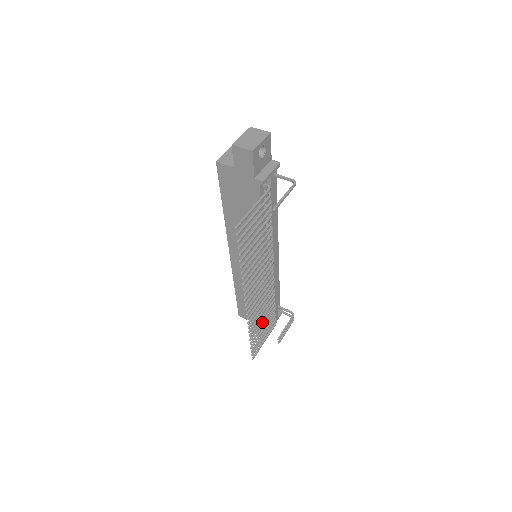
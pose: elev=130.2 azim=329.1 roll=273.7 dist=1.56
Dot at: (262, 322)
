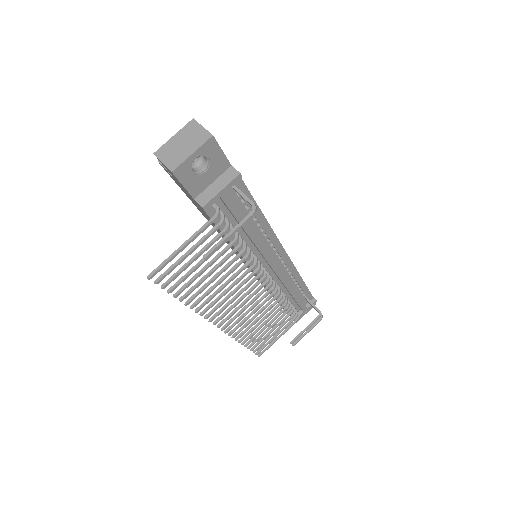
Dot at: (265, 327)
